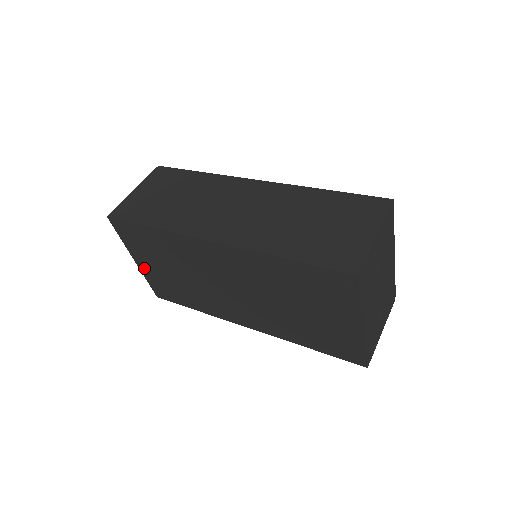
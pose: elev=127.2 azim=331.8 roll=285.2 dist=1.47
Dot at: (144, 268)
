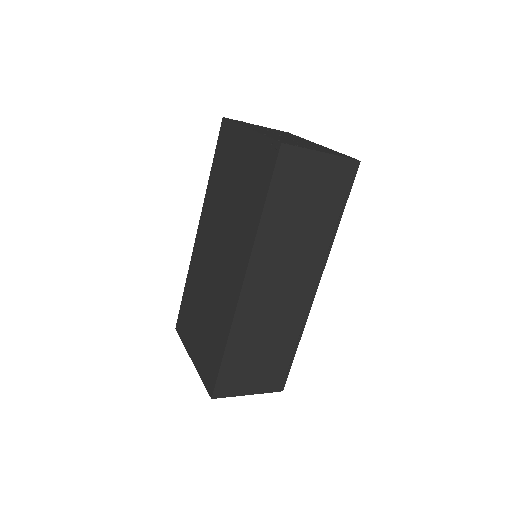
Dot at: (196, 358)
